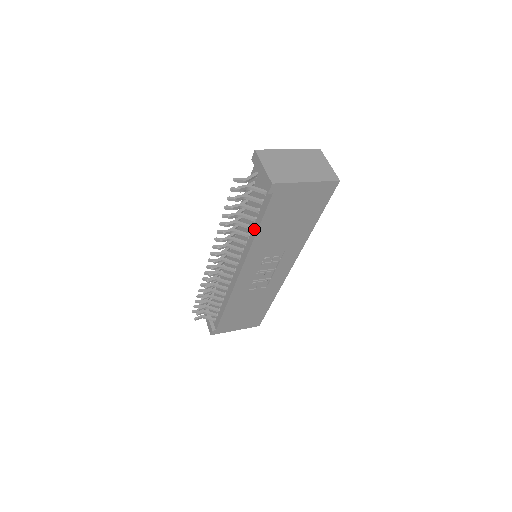
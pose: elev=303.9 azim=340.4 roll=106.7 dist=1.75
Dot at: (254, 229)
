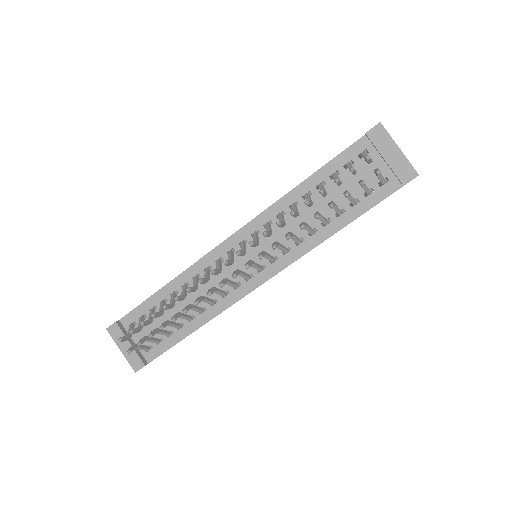
Dot at: (333, 225)
